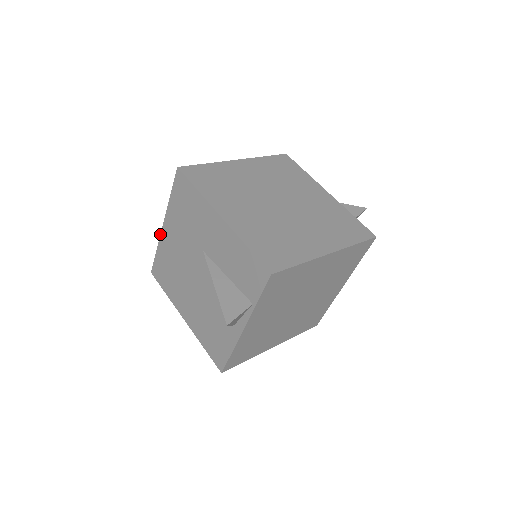
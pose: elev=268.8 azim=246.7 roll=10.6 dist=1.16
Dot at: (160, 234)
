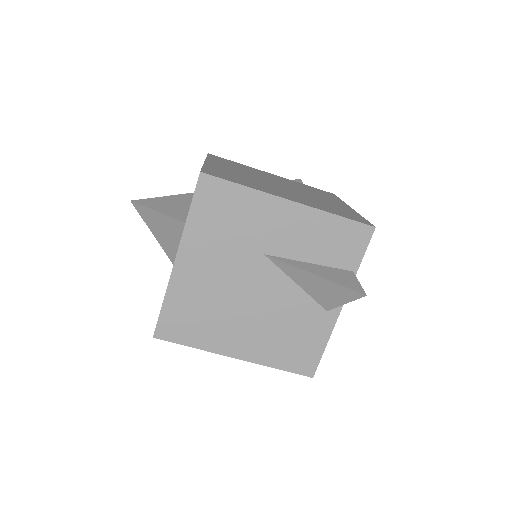
Dot at: occluded
